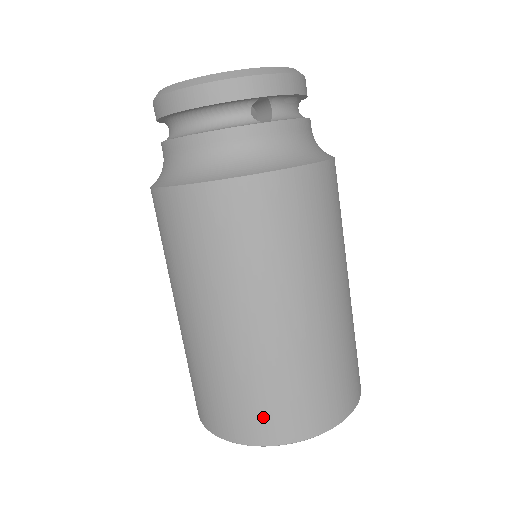
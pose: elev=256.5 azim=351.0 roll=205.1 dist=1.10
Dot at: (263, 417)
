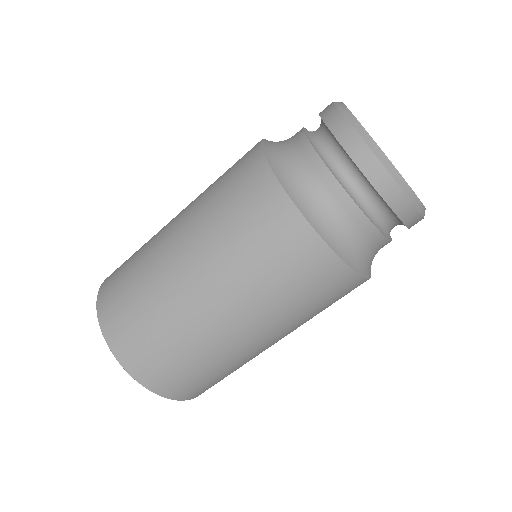
Dot at: (206, 387)
